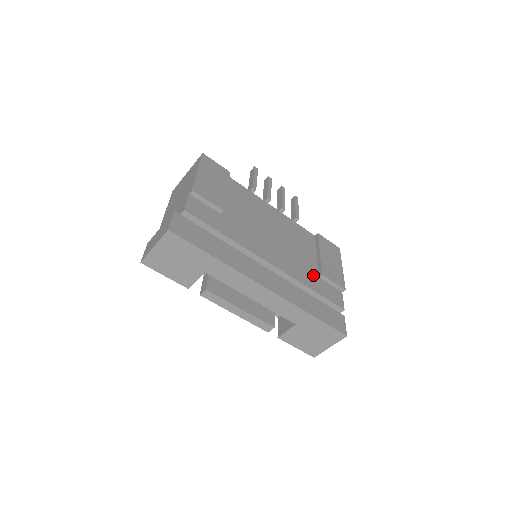
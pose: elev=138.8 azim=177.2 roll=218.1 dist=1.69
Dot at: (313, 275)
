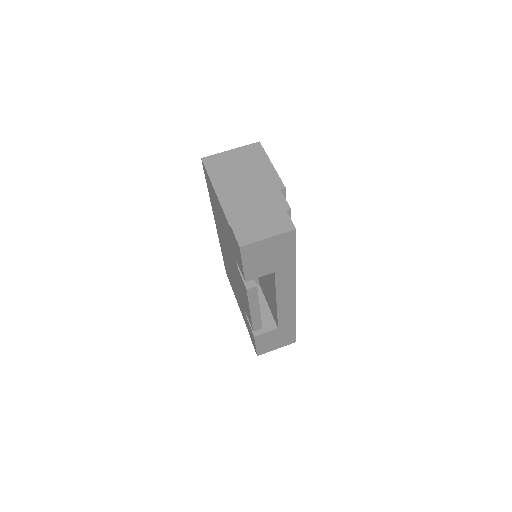
Dot at: occluded
